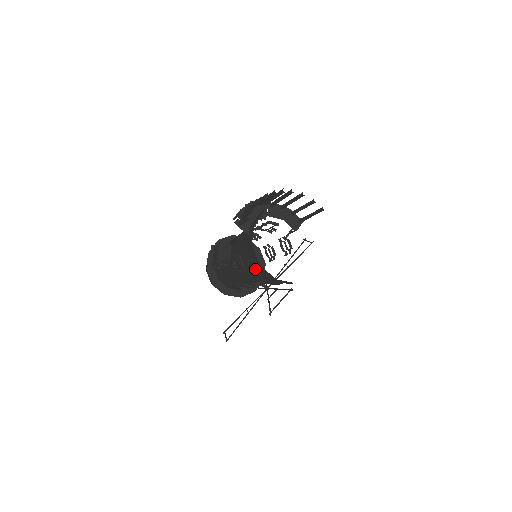
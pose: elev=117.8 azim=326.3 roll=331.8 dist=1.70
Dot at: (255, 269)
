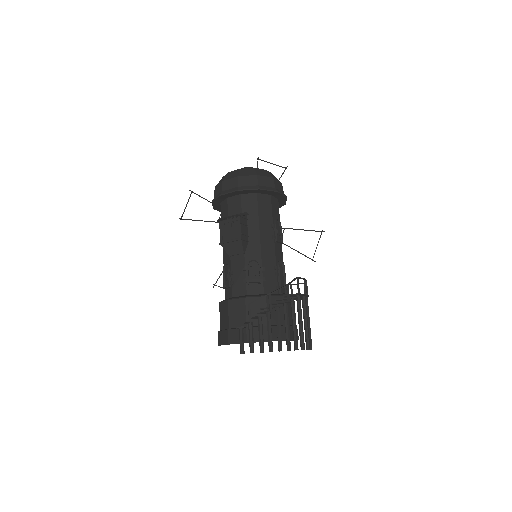
Dot at: (220, 322)
